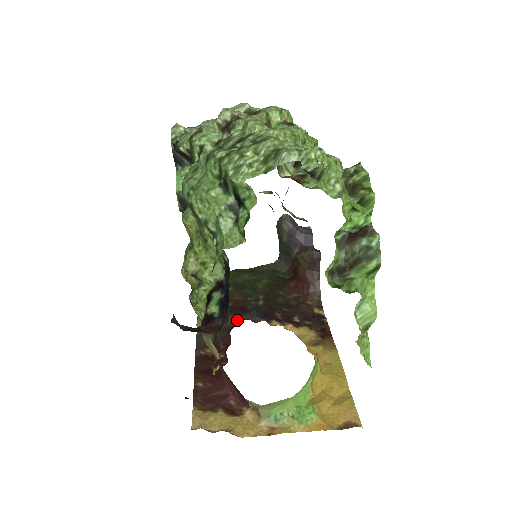
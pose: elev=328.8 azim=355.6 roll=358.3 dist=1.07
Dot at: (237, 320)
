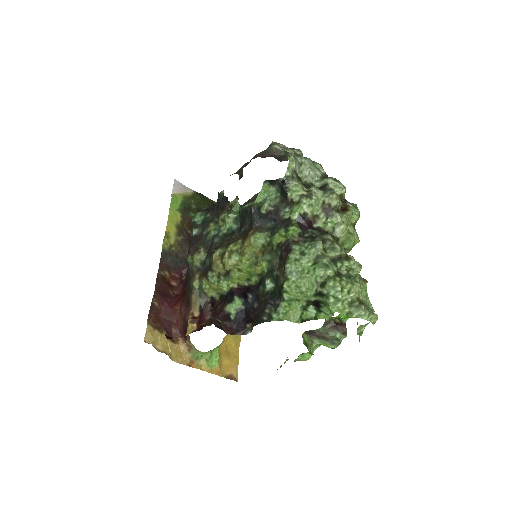
Dot at: occluded
